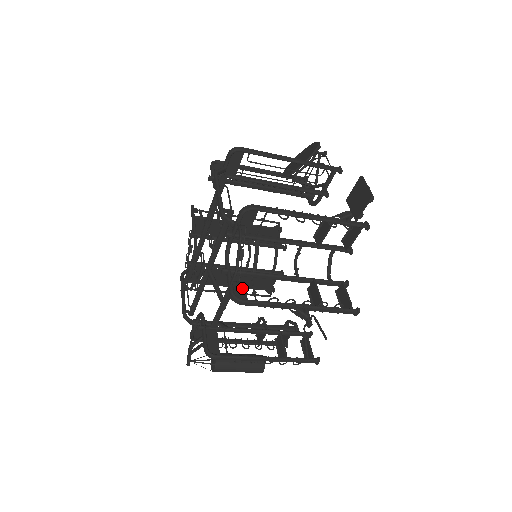
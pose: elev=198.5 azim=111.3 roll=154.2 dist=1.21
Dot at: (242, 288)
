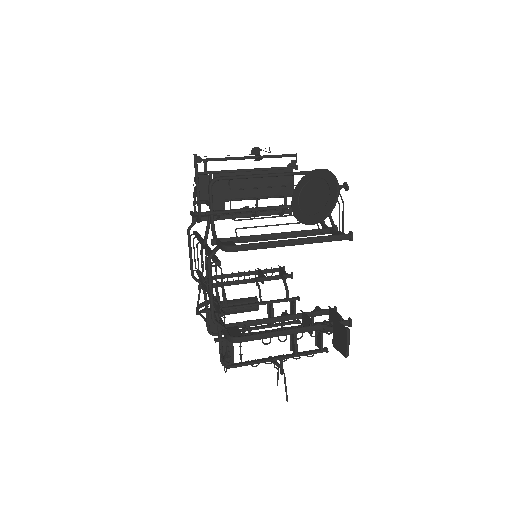
Dot at: (231, 353)
